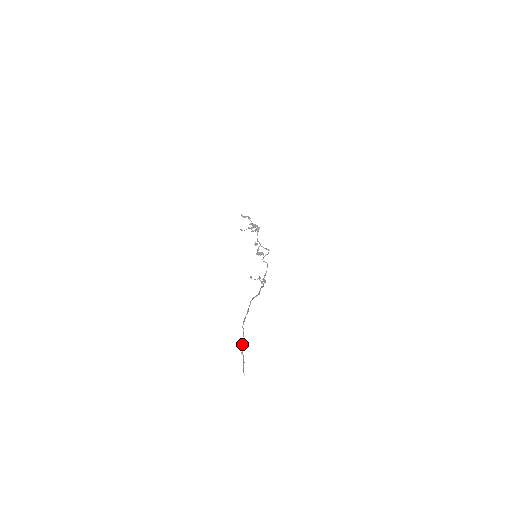
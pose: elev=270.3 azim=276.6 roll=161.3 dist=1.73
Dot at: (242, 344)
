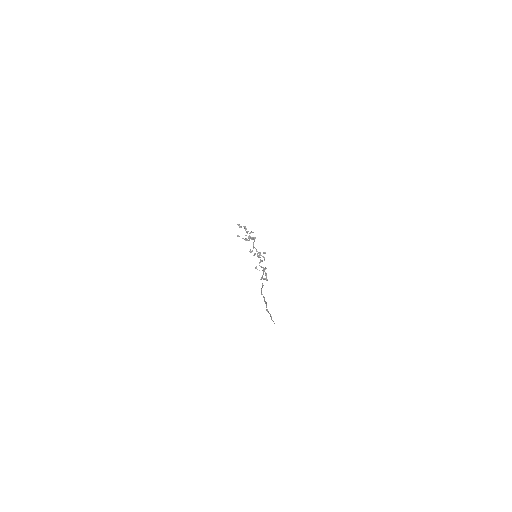
Dot at: (266, 304)
